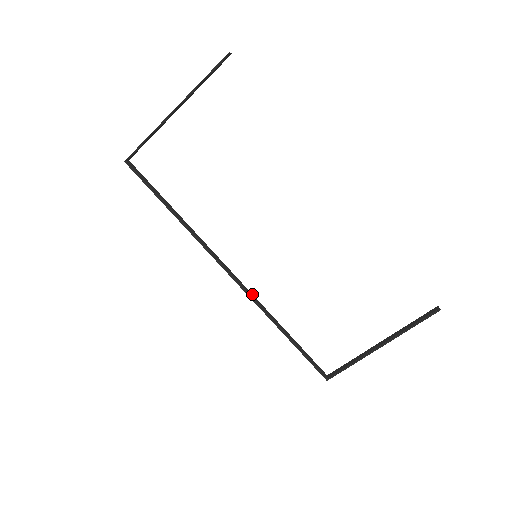
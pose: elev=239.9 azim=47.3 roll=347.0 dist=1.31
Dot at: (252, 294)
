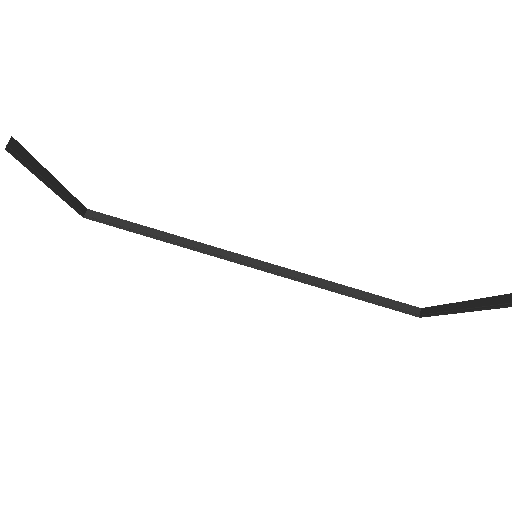
Dot at: (287, 268)
